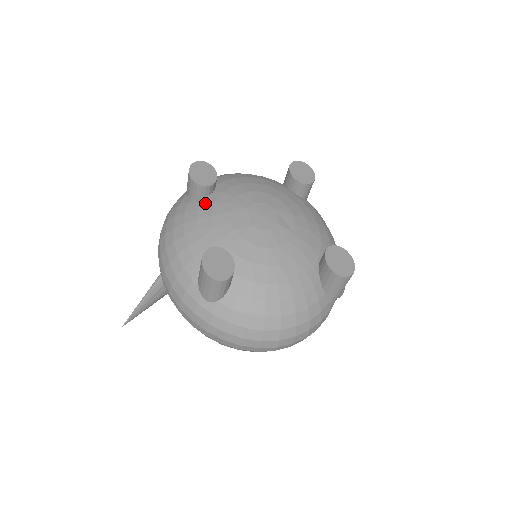
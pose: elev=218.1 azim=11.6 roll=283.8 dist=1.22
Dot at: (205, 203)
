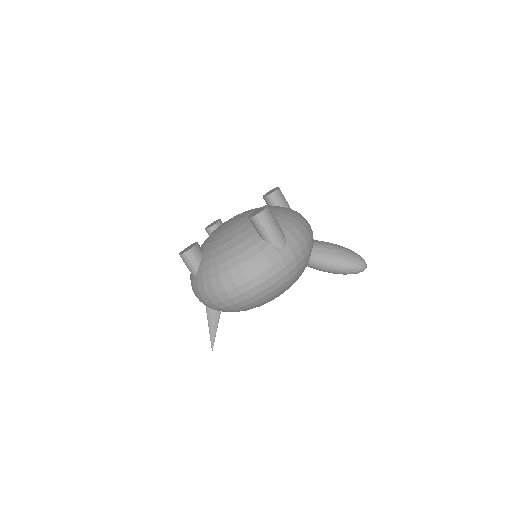
Dot at: occluded
